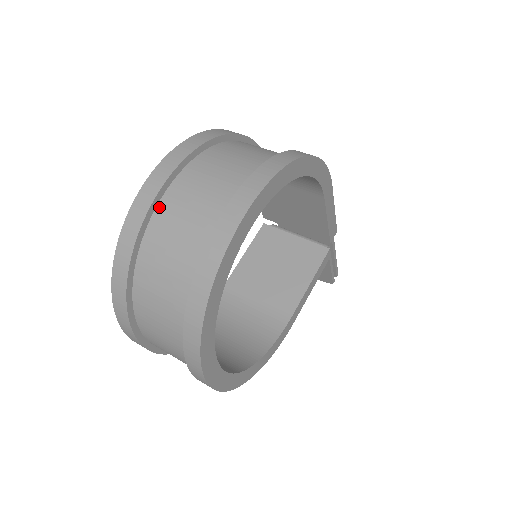
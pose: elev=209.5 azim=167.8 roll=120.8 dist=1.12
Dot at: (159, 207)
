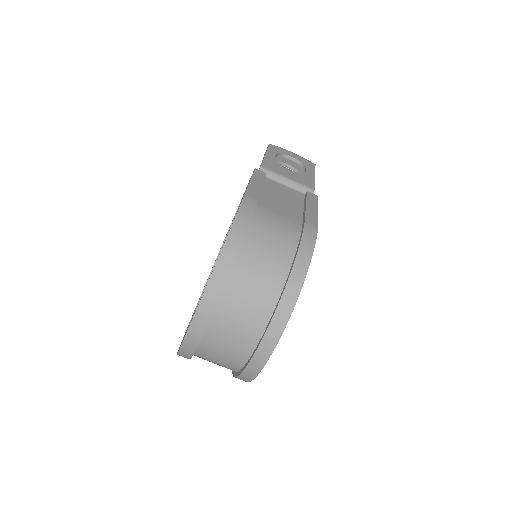
Dot at: (202, 342)
